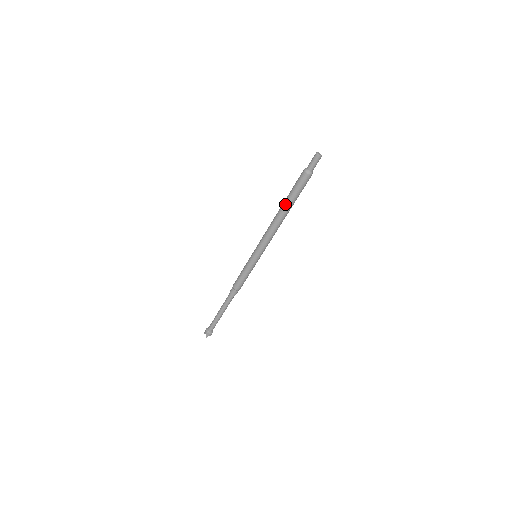
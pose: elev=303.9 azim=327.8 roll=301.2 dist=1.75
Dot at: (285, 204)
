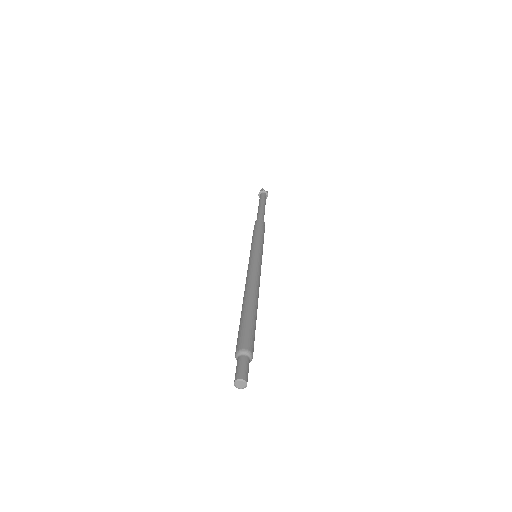
Dot at: occluded
